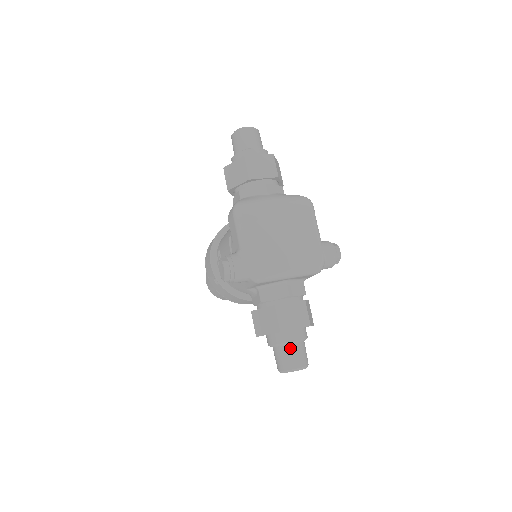
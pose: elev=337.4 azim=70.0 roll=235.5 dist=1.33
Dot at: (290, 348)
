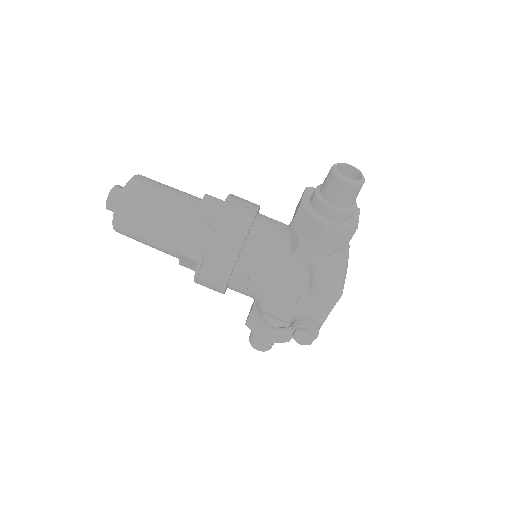
Dot at: occluded
